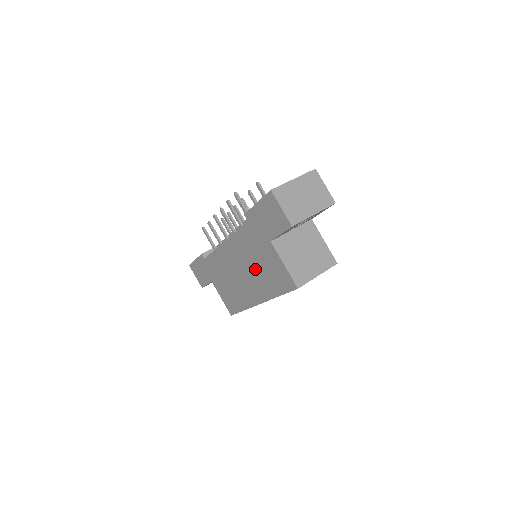
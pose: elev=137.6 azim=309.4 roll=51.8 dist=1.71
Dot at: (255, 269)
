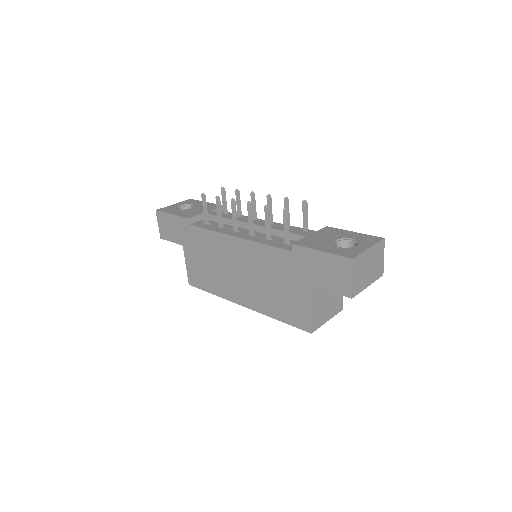
Dot at: (264, 284)
